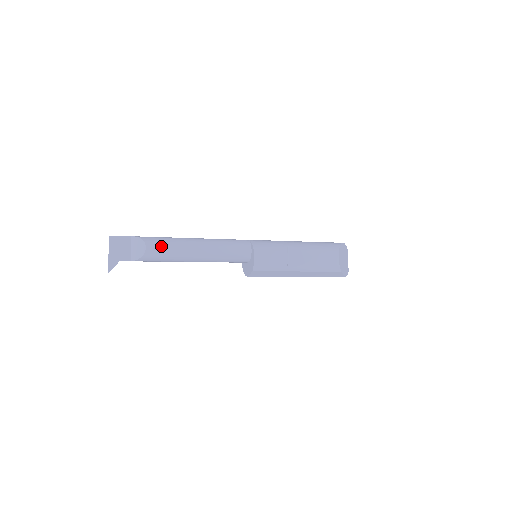
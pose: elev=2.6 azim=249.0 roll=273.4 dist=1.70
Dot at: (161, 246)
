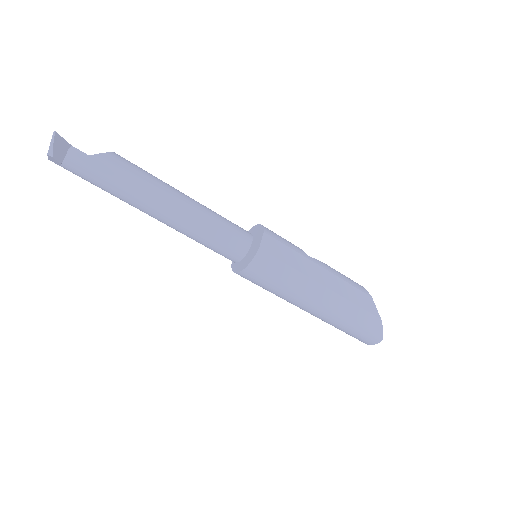
Dot at: occluded
